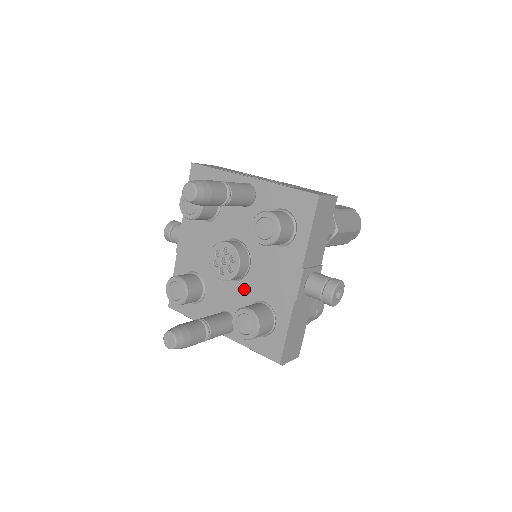
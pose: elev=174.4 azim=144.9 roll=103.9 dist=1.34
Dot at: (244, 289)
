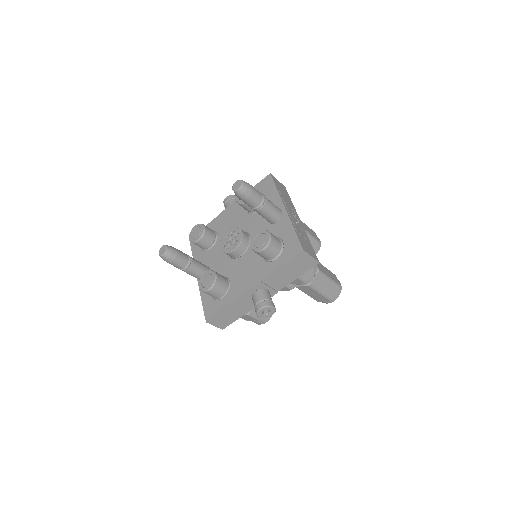
Dot at: (228, 265)
